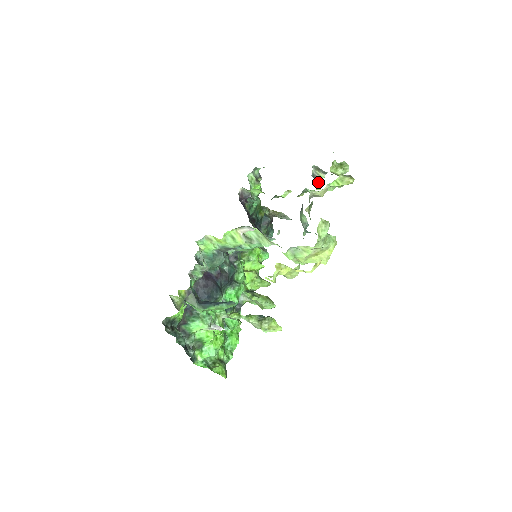
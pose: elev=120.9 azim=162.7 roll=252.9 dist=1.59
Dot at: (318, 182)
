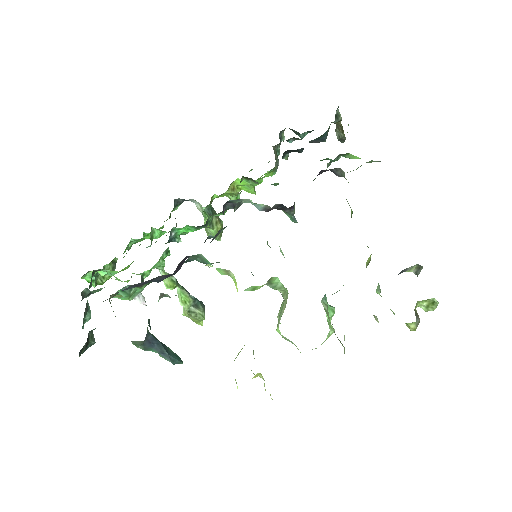
Dot at: occluded
